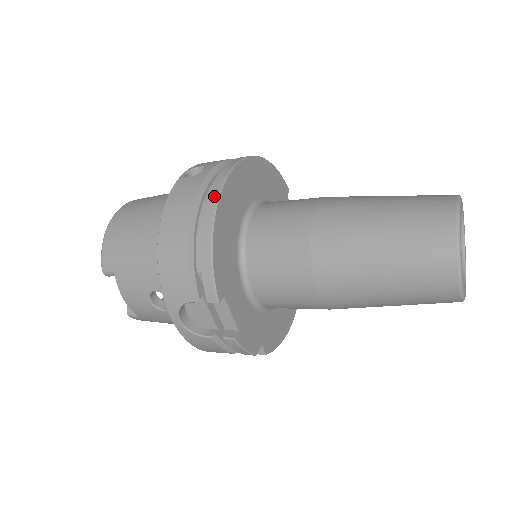
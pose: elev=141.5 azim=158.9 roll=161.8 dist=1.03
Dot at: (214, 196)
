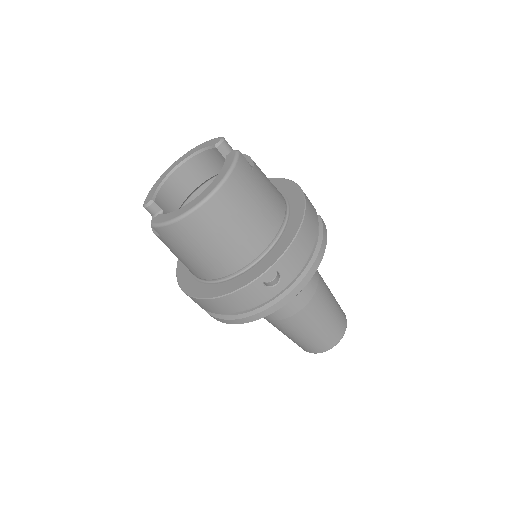
Dot at: (260, 317)
